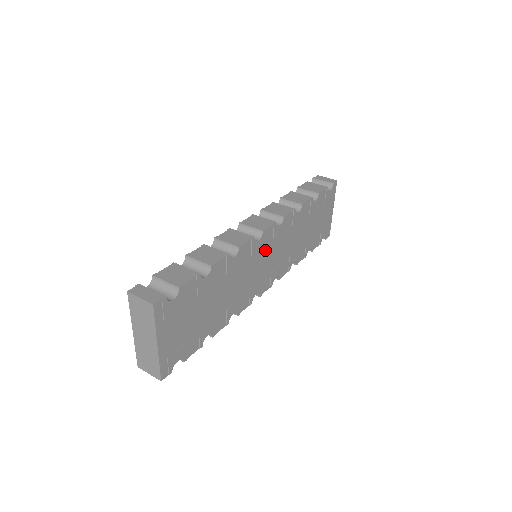
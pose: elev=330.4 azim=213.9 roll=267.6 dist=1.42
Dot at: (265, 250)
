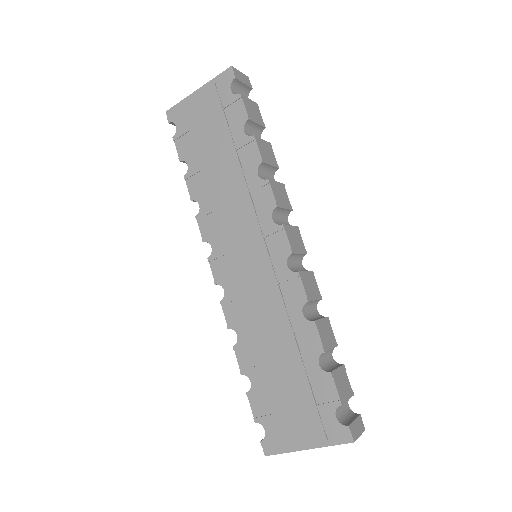
Dot at: occluded
